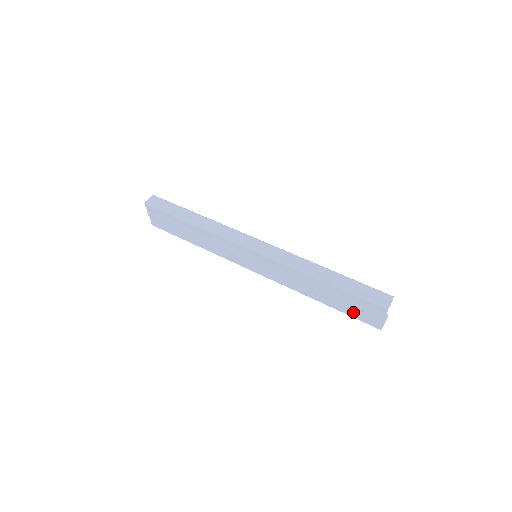
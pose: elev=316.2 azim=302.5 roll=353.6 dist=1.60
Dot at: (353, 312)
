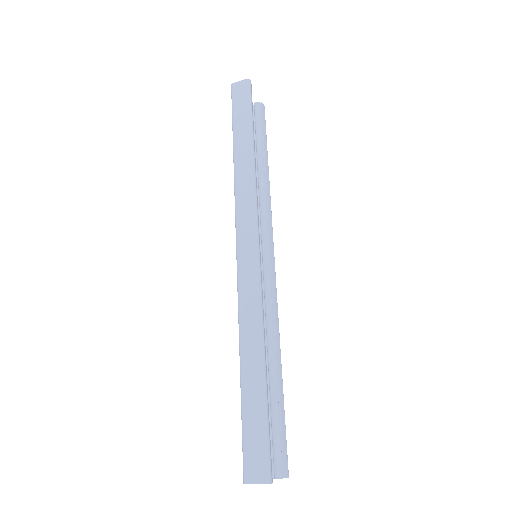
Dot at: occluded
